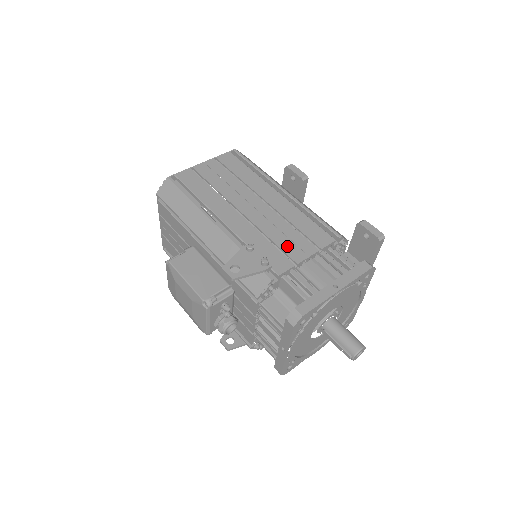
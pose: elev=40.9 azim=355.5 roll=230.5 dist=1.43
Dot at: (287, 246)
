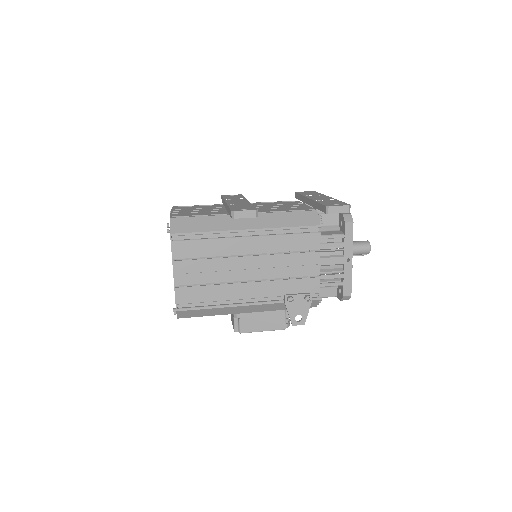
Dot at: (302, 271)
